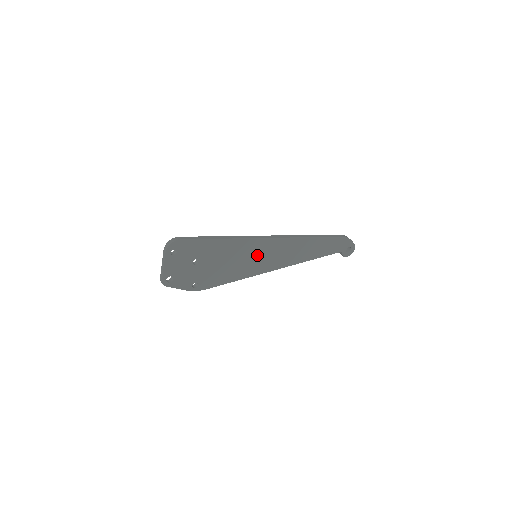
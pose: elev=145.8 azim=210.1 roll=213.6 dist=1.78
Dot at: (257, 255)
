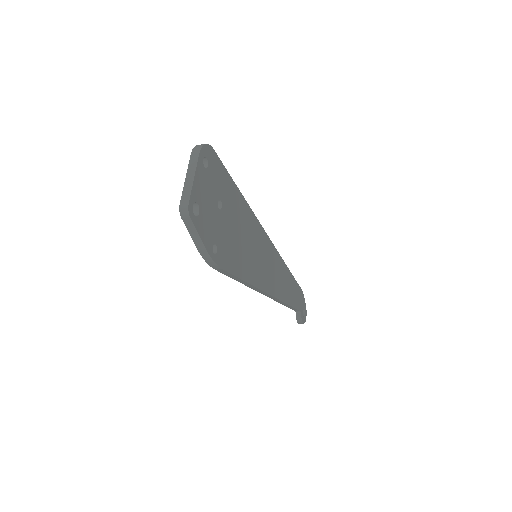
Dot at: (259, 253)
